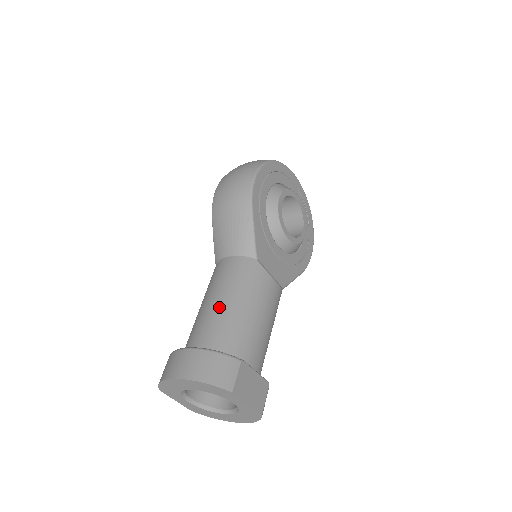
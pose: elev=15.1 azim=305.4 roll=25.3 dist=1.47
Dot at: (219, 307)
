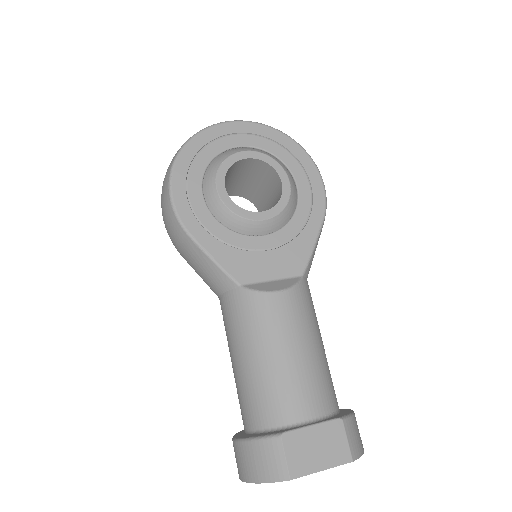
Dot at: (238, 371)
